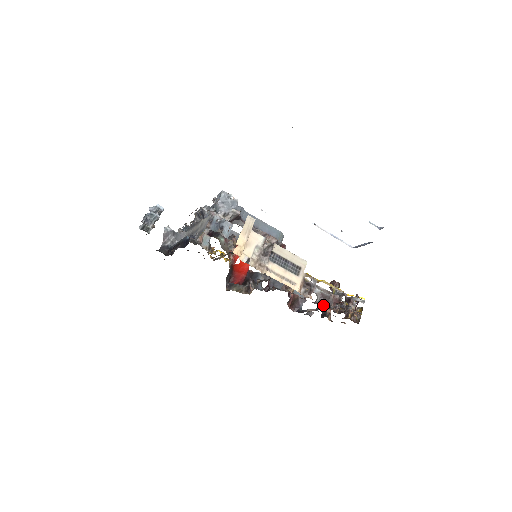
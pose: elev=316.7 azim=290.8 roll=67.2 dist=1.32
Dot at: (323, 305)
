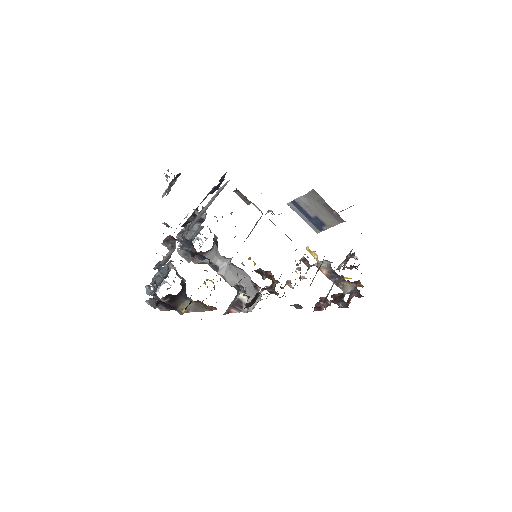
Dot at: occluded
